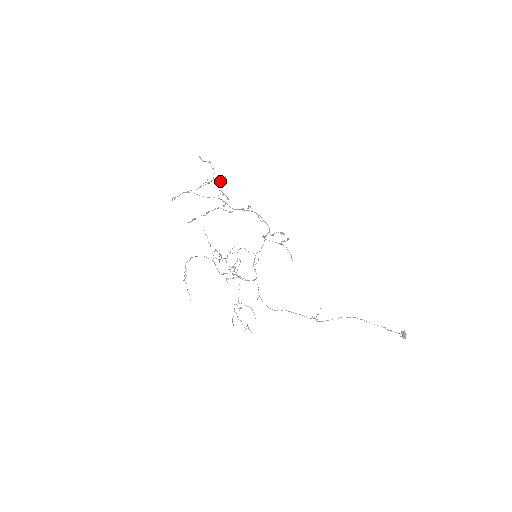
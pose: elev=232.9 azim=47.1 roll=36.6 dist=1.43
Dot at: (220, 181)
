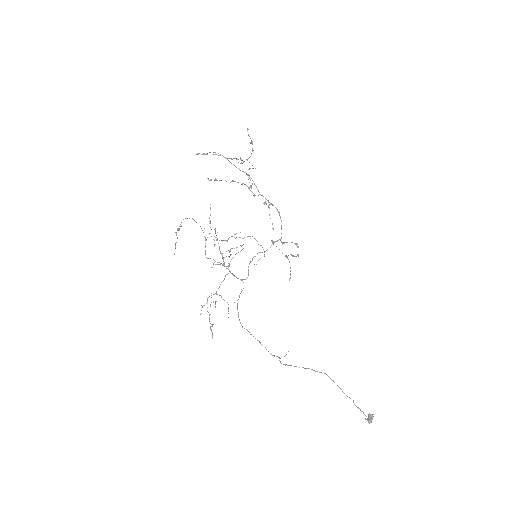
Dot at: (249, 169)
